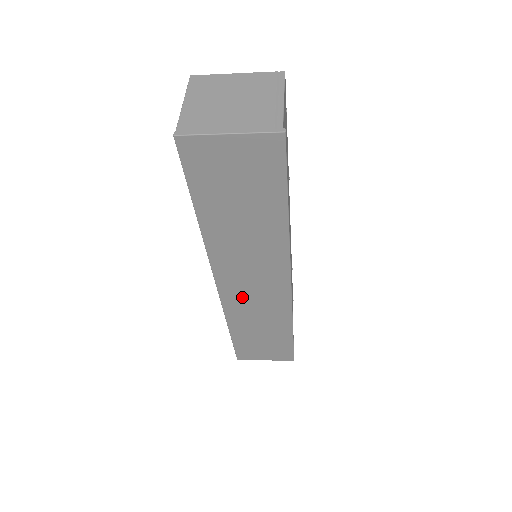
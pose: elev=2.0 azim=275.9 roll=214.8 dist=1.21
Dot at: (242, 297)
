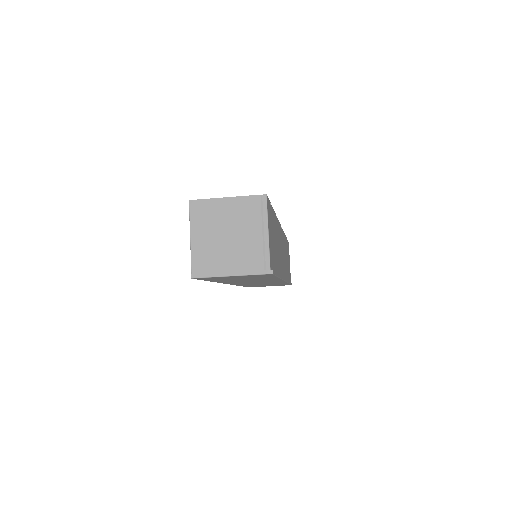
Dot at: occluded
